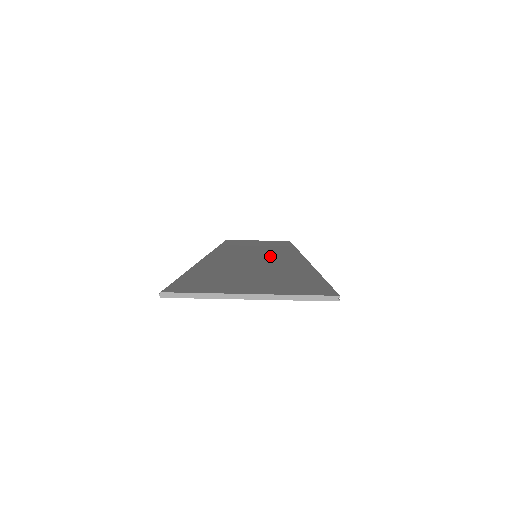
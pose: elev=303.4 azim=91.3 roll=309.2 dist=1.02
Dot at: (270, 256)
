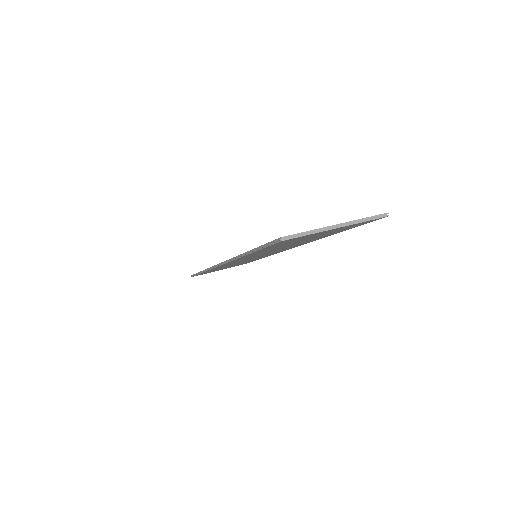
Dot at: occluded
